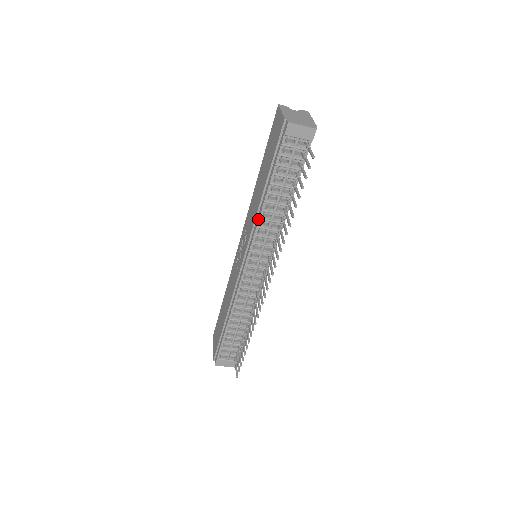
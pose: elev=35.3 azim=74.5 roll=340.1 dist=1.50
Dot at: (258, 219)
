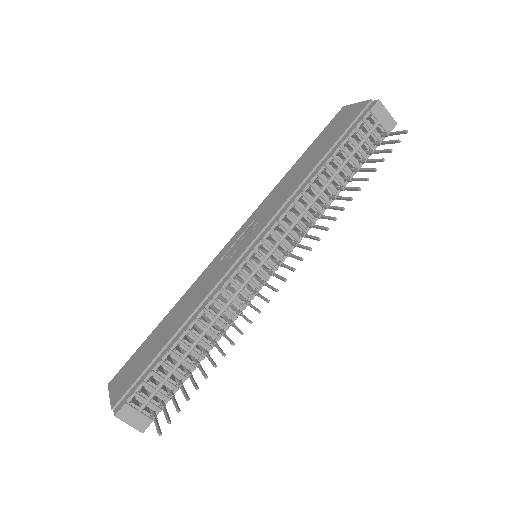
Dot at: (300, 192)
